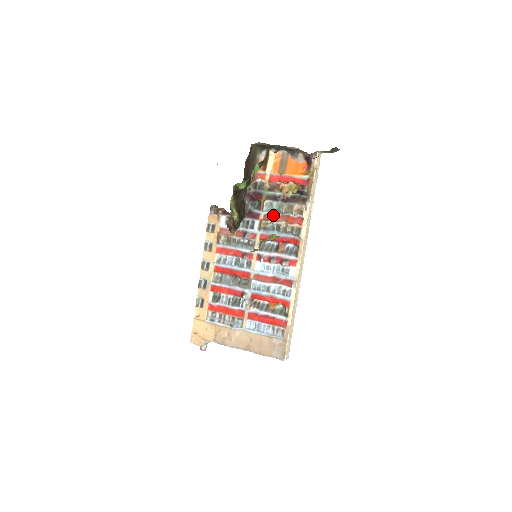
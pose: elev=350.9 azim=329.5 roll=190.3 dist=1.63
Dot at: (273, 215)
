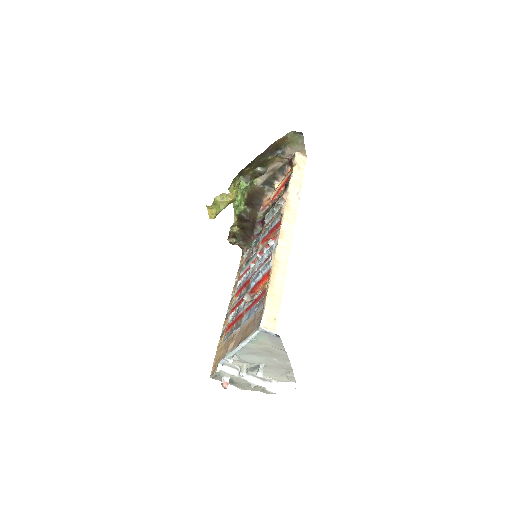
Dot at: occluded
